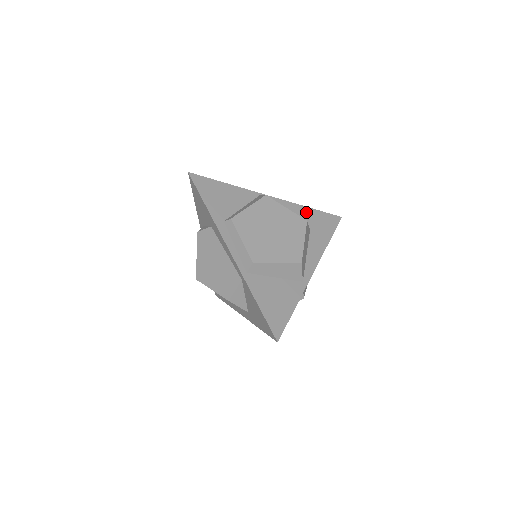
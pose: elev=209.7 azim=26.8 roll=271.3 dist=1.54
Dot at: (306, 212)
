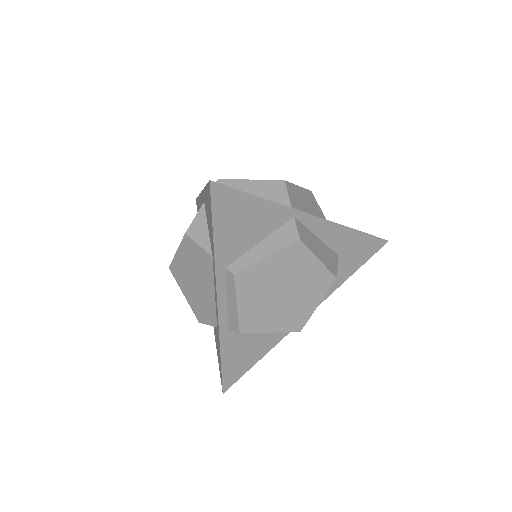
Dot at: occluded
